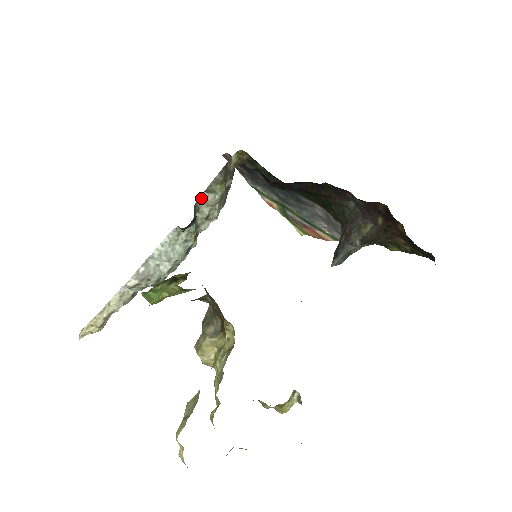
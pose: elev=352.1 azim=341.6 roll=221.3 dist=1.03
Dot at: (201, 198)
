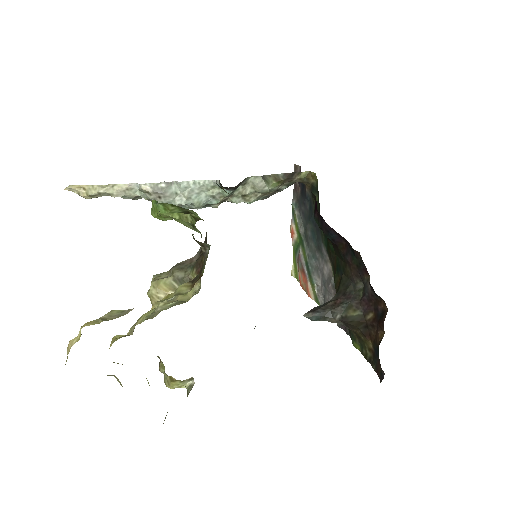
Dot at: (255, 178)
